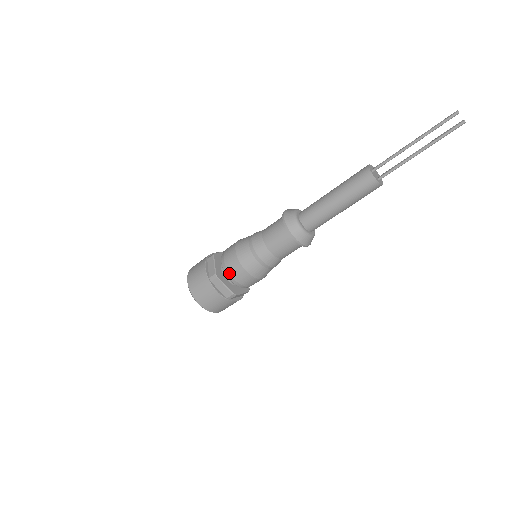
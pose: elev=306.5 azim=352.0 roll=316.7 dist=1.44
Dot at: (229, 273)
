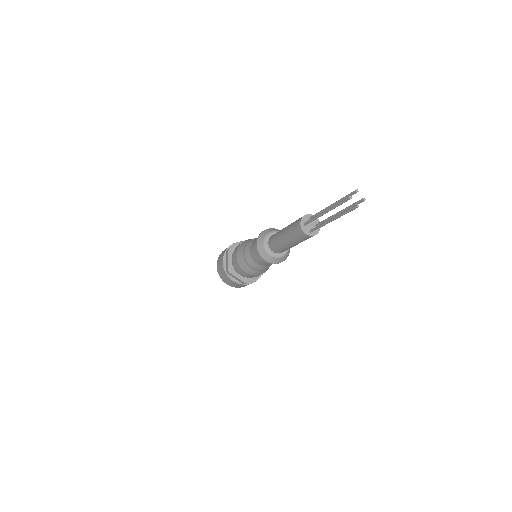
Dot at: (236, 270)
